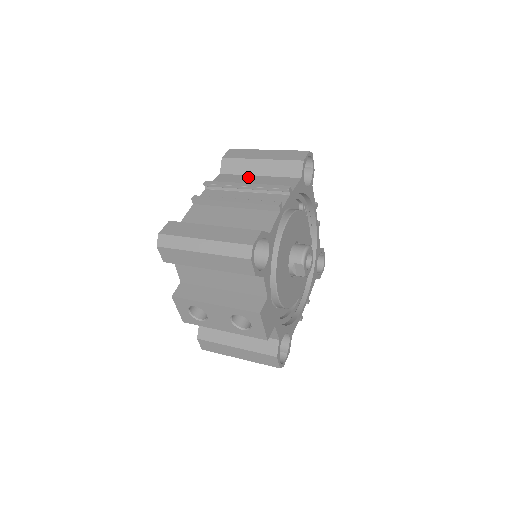
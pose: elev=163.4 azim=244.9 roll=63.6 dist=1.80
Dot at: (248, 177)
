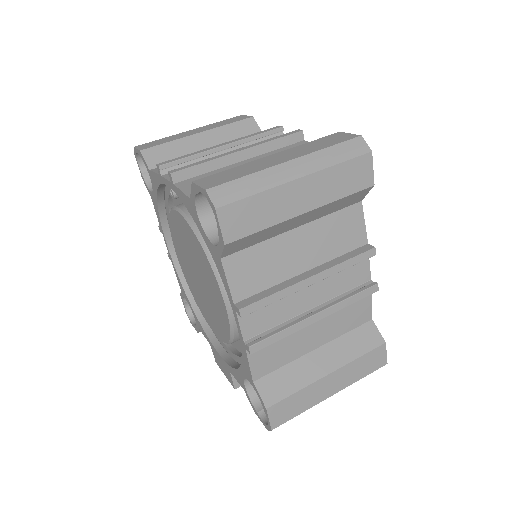
Dot at: (282, 242)
